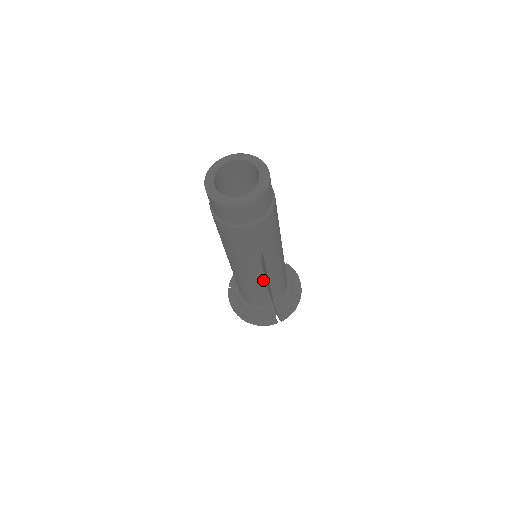
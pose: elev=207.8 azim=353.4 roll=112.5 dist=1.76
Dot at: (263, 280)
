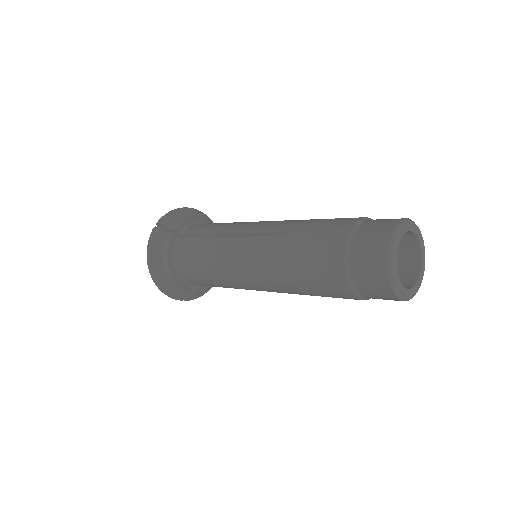
Dot at: (248, 289)
